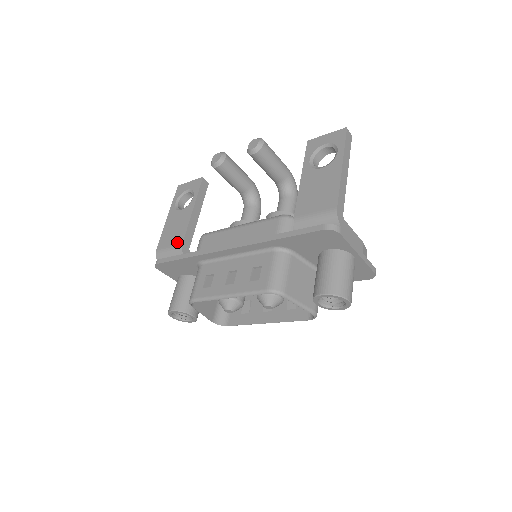
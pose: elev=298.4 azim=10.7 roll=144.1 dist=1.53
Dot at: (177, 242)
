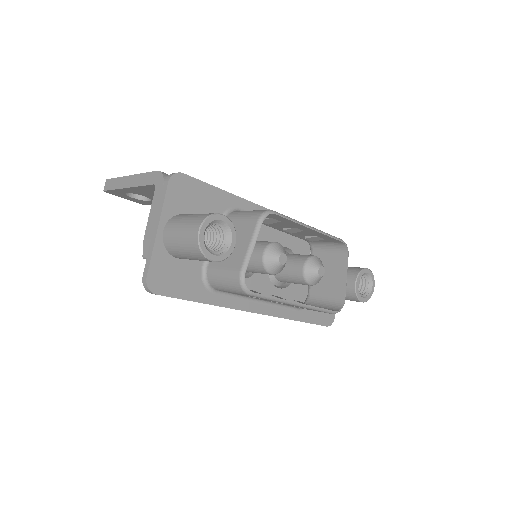
Dot at: occluded
